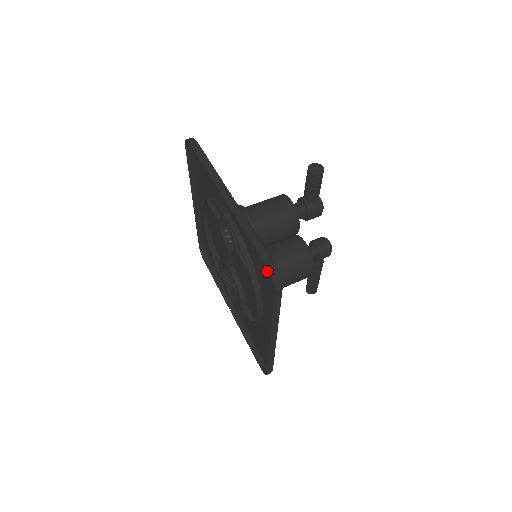
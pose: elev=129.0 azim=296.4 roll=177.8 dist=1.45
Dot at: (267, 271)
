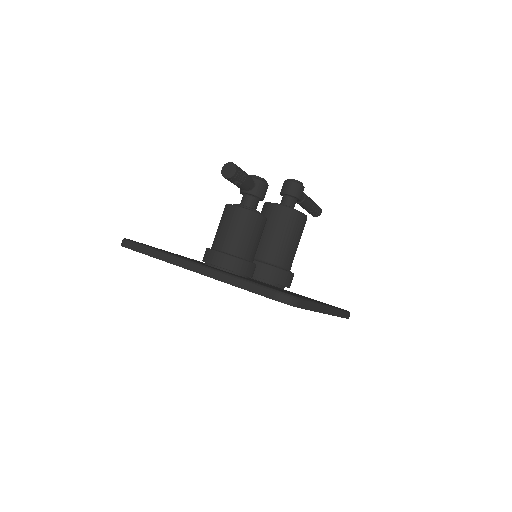
Dot at: occluded
